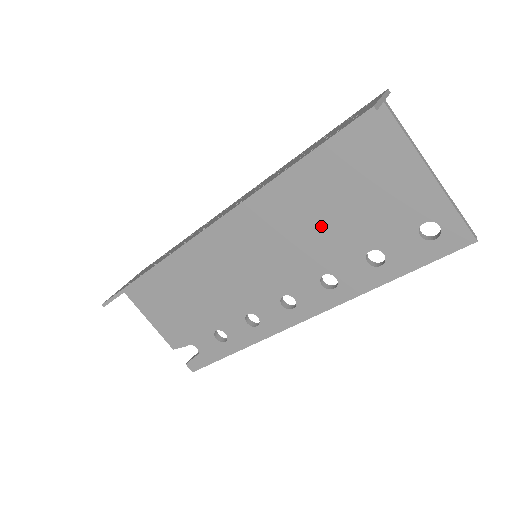
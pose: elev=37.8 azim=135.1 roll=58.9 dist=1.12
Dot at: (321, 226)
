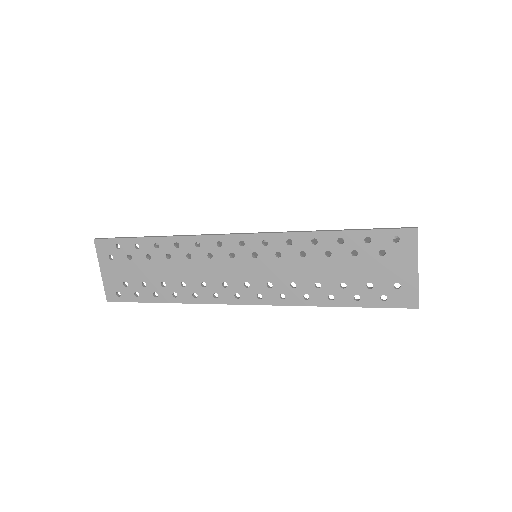
Dot at: occluded
